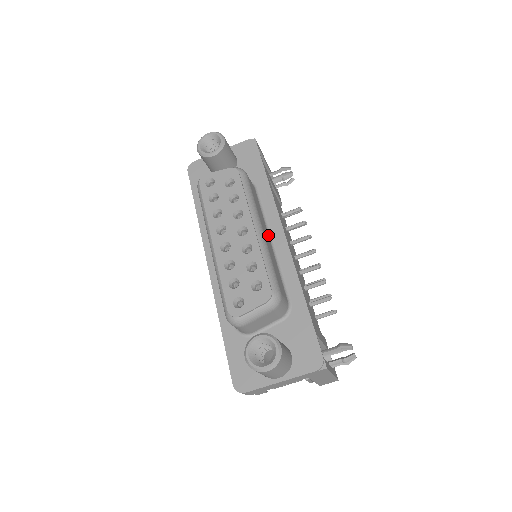
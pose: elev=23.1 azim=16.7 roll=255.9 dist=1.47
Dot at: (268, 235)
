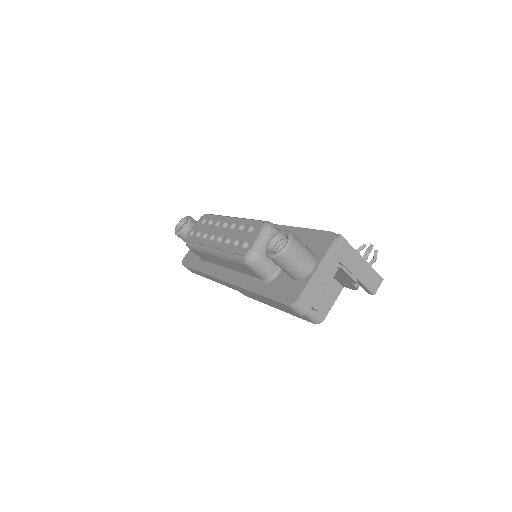
Dot at: occluded
